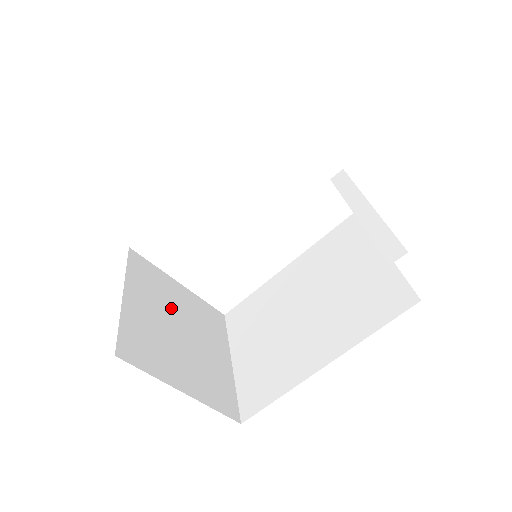
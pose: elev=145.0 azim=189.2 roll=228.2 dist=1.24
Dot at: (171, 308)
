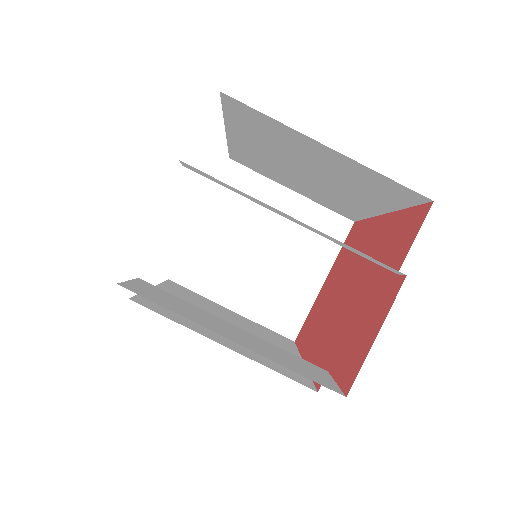
Dot at: (237, 253)
